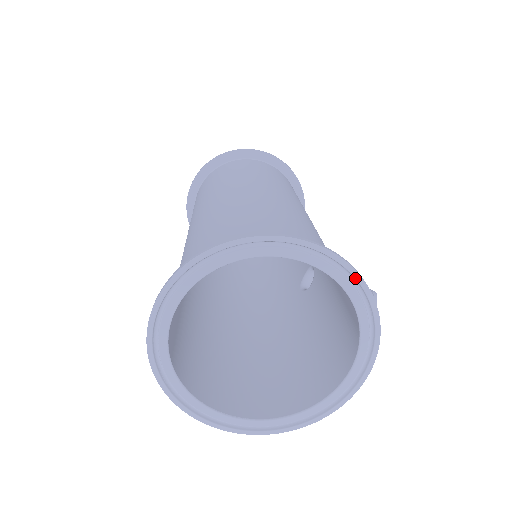
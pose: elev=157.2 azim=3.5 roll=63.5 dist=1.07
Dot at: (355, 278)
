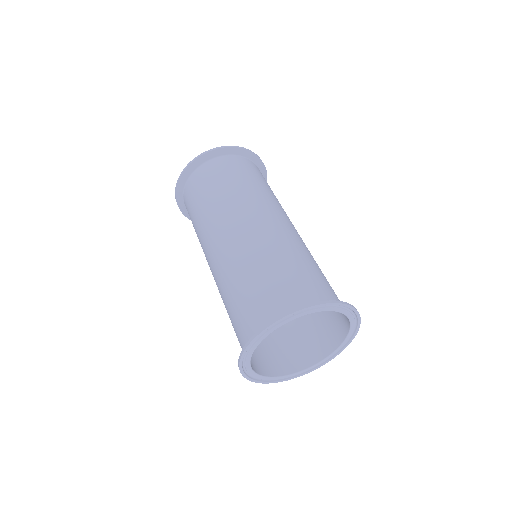
Dot at: (354, 335)
